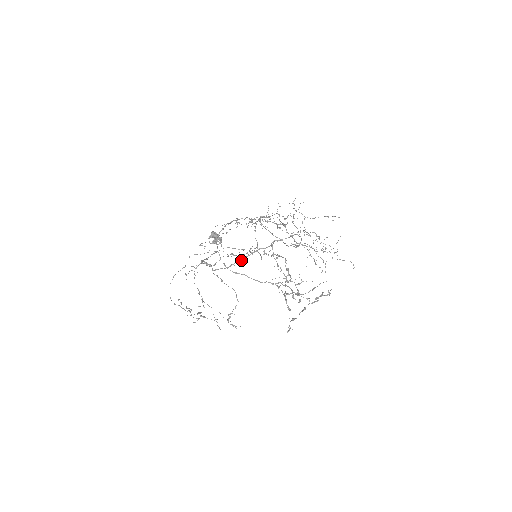
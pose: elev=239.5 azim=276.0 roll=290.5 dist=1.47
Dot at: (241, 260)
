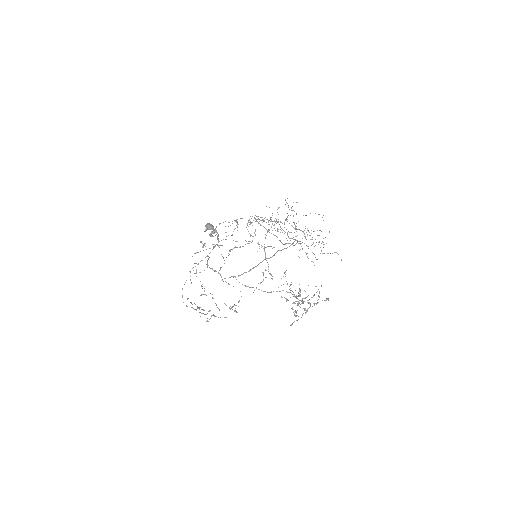
Dot at: occluded
